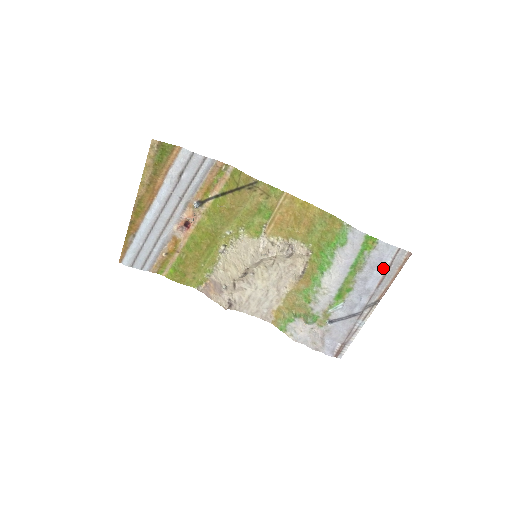
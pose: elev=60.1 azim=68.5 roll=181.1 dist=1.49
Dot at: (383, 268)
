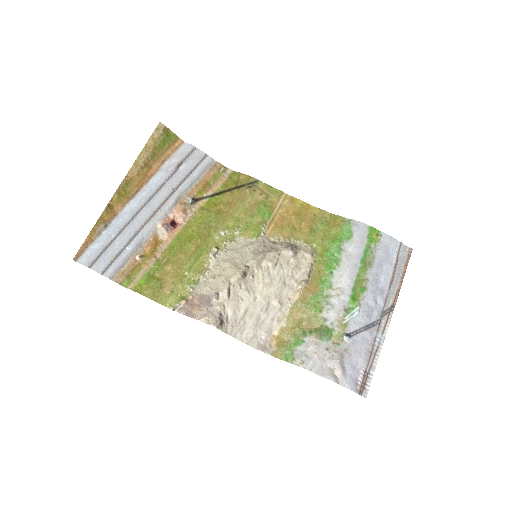
Dot at: (391, 264)
